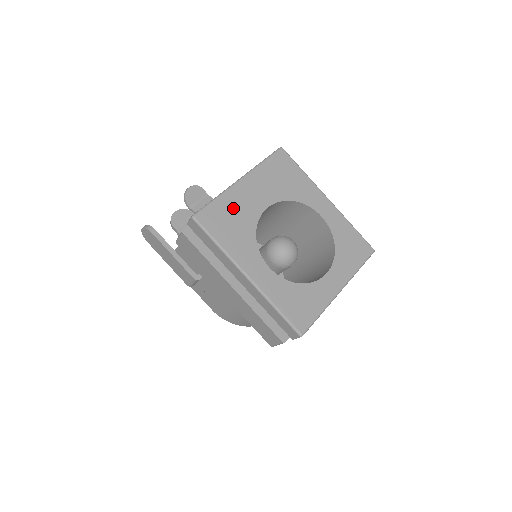
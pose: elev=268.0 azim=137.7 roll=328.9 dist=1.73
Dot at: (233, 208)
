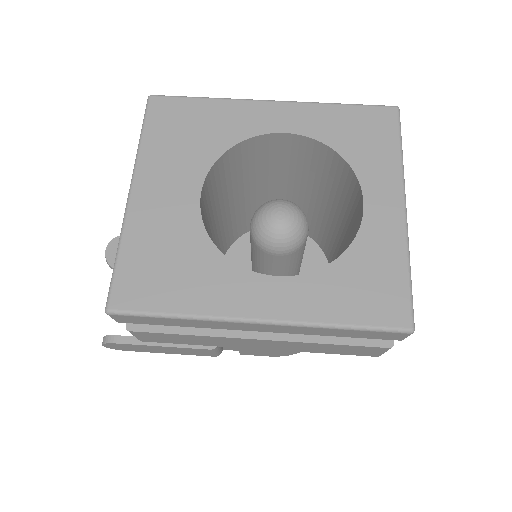
Dot at: (153, 242)
